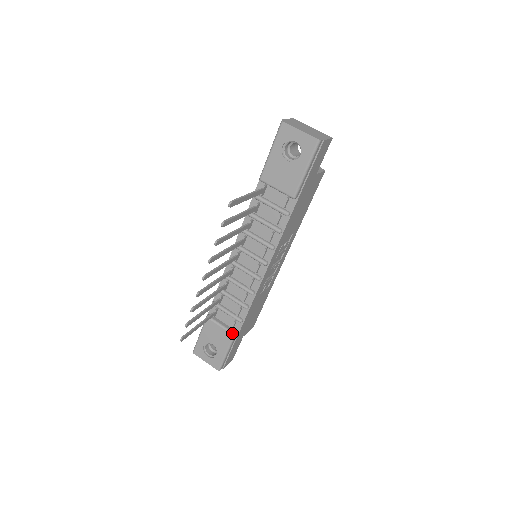
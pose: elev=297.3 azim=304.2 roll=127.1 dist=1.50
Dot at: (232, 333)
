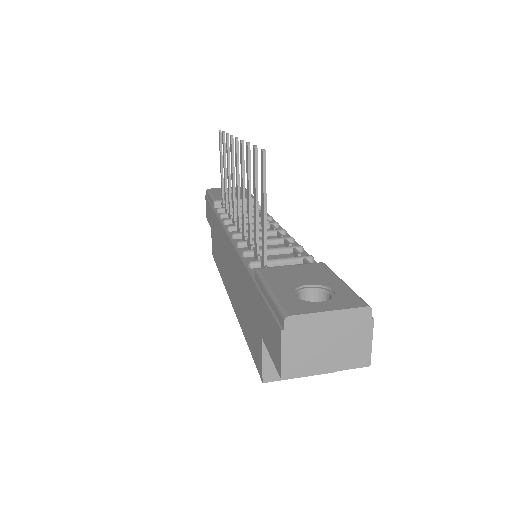
Dot at: (317, 263)
